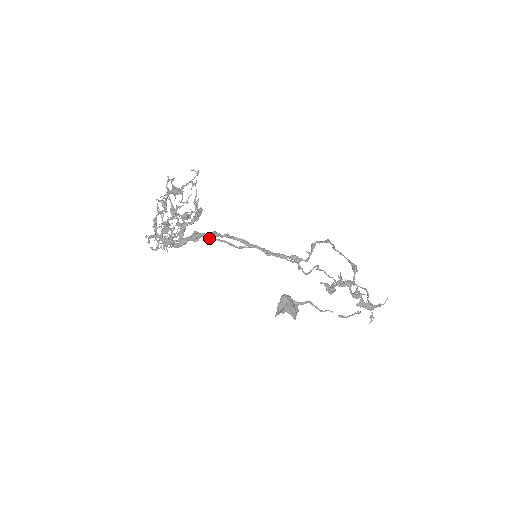
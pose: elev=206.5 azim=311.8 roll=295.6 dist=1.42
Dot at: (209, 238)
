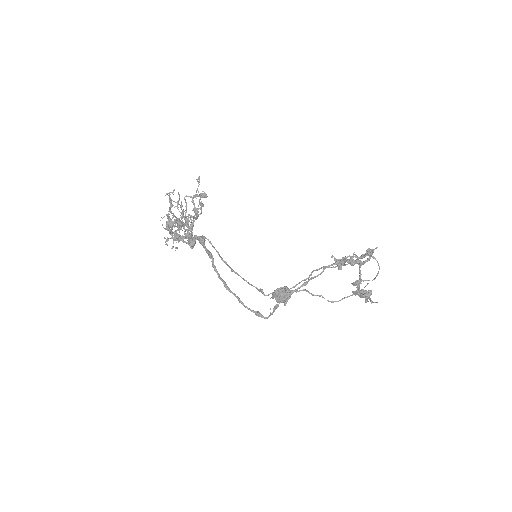
Dot at: (212, 246)
